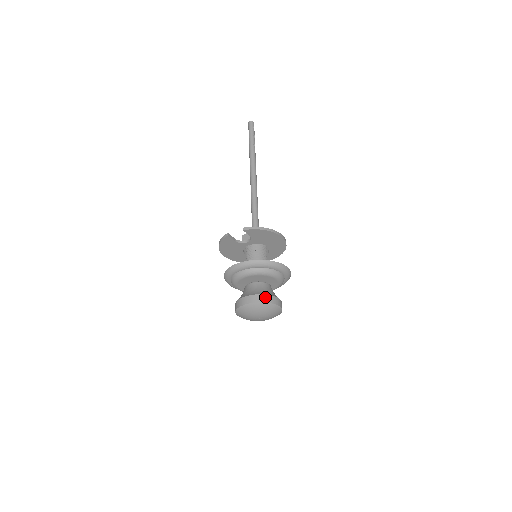
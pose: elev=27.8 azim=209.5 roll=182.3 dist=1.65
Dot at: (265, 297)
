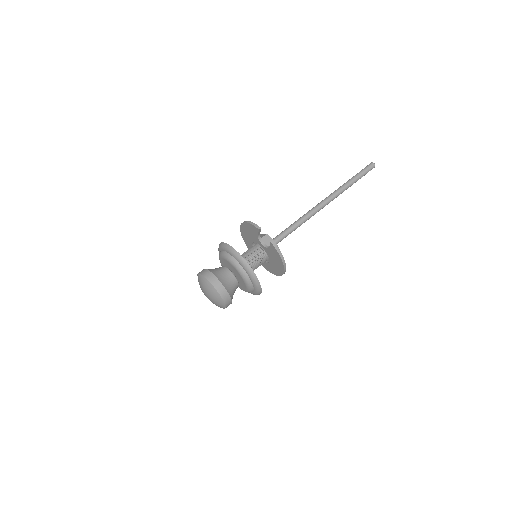
Dot at: (226, 294)
